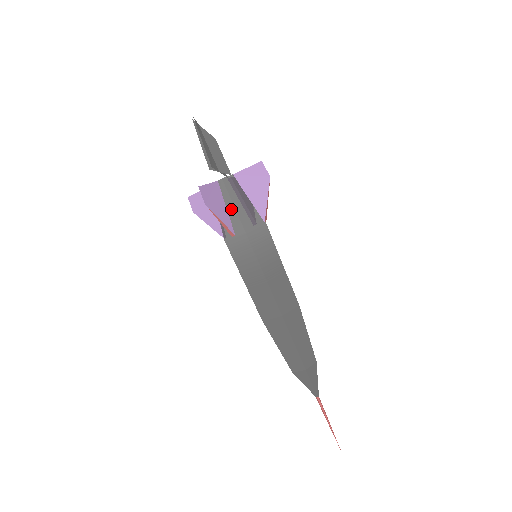
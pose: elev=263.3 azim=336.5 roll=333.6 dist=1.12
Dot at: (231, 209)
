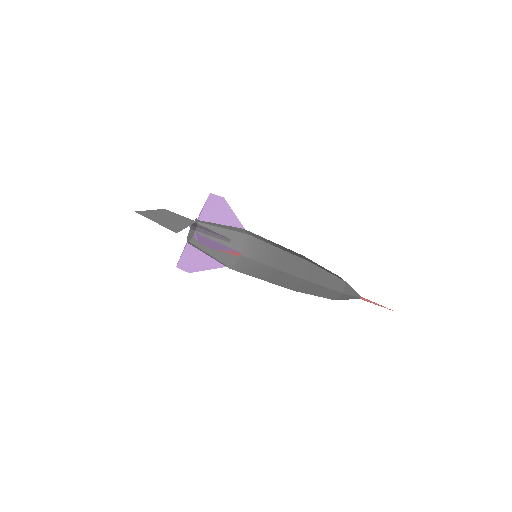
Dot at: (210, 256)
